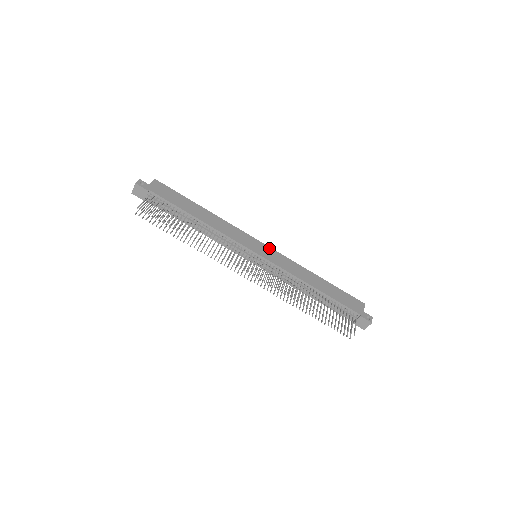
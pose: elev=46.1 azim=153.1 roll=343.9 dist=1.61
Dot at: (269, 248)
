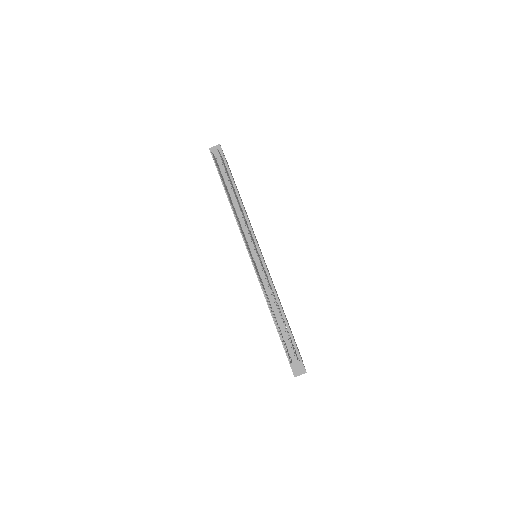
Dot at: occluded
